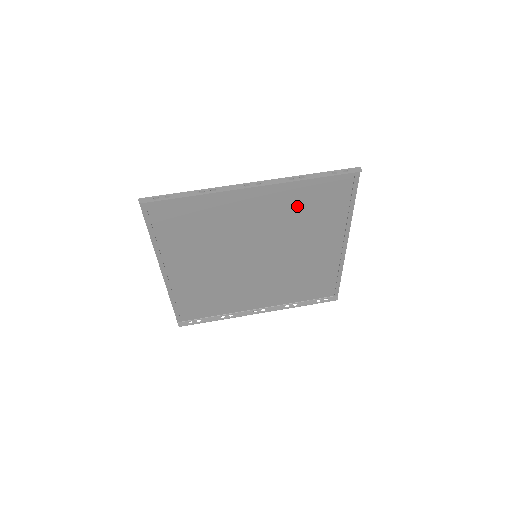
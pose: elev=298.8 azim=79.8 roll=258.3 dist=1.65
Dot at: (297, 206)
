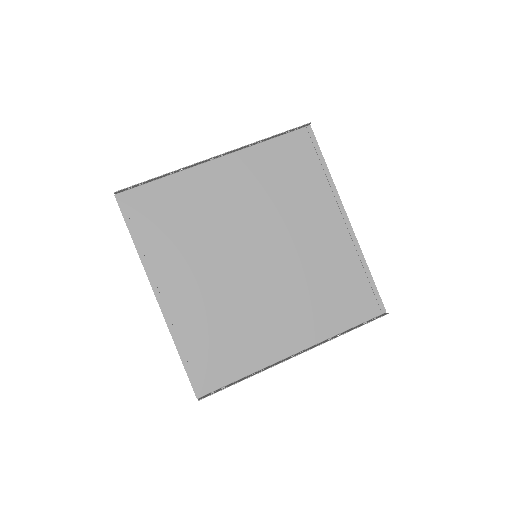
Dot at: (271, 179)
